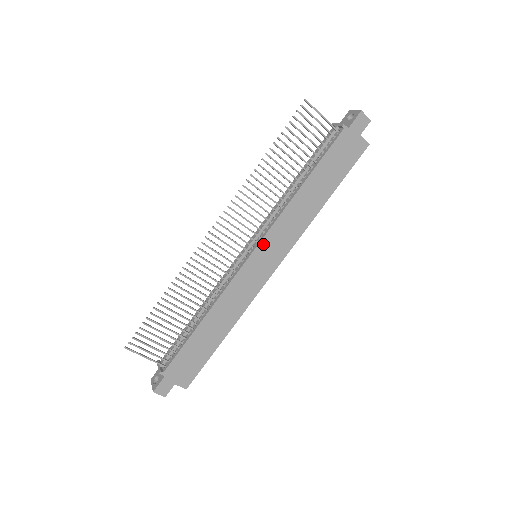
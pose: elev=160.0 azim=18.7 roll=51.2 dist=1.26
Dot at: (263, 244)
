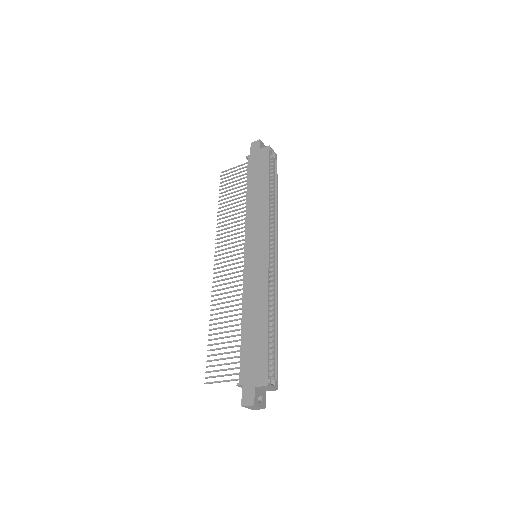
Dot at: (248, 243)
